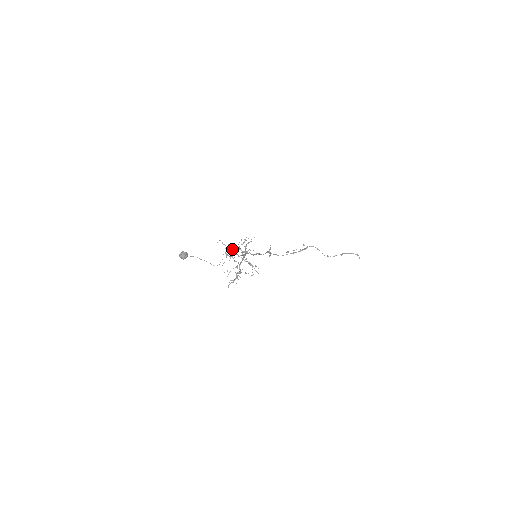
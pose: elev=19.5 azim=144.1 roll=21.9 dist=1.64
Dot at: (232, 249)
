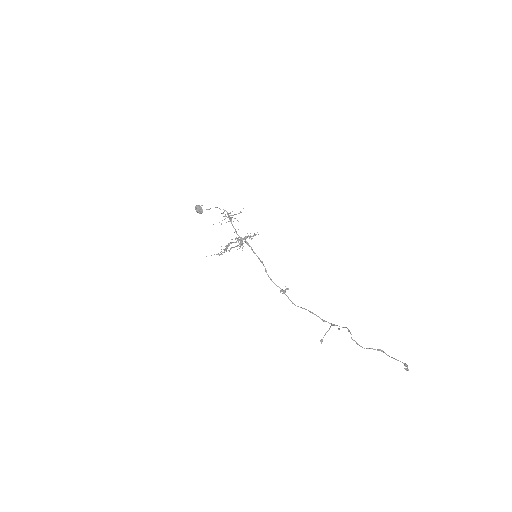
Dot at: (233, 221)
